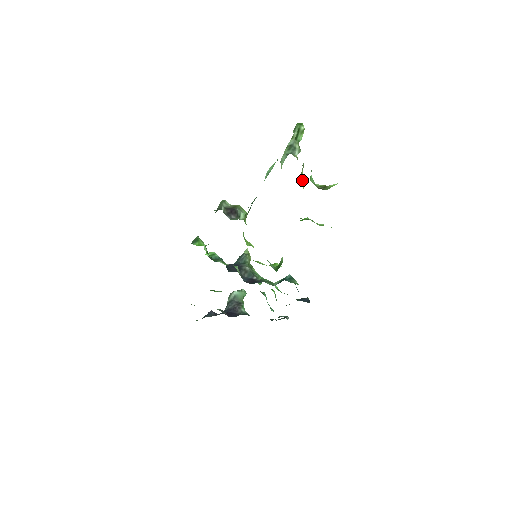
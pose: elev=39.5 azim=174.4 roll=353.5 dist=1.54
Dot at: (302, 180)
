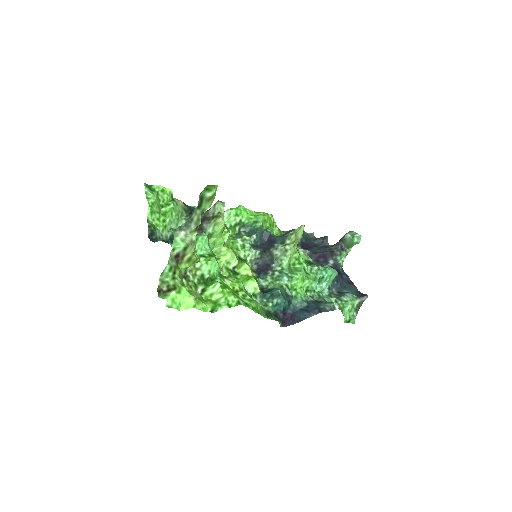
Dot at: (189, 257)
